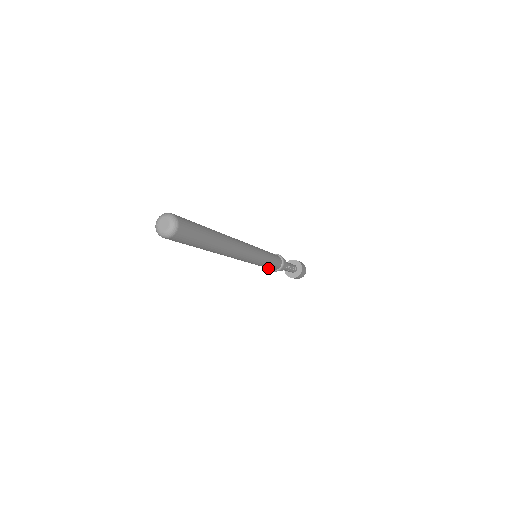
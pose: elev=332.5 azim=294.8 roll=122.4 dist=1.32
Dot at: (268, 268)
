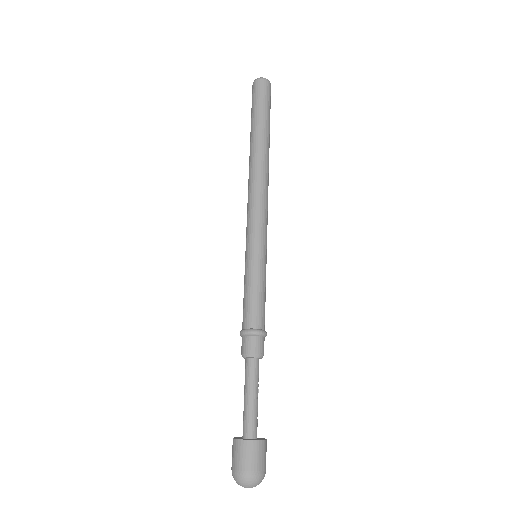
Dot at: (254, 311)
